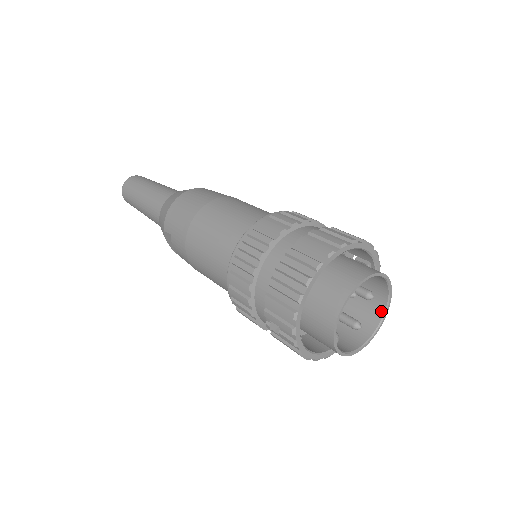
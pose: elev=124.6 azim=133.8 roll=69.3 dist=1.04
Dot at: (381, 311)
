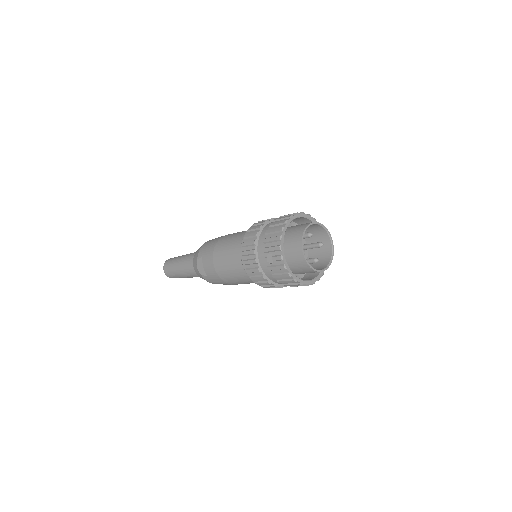
Dot at: (329, 257)
